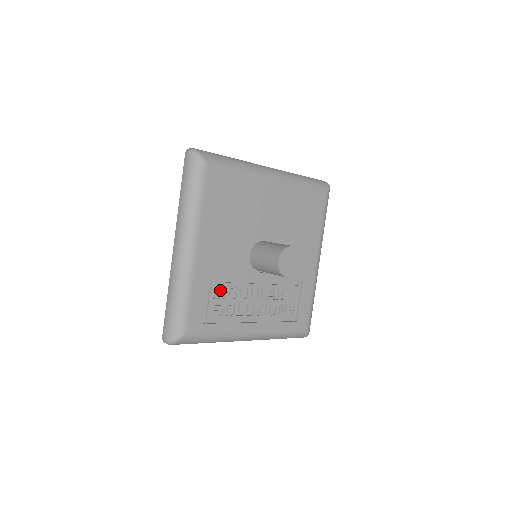
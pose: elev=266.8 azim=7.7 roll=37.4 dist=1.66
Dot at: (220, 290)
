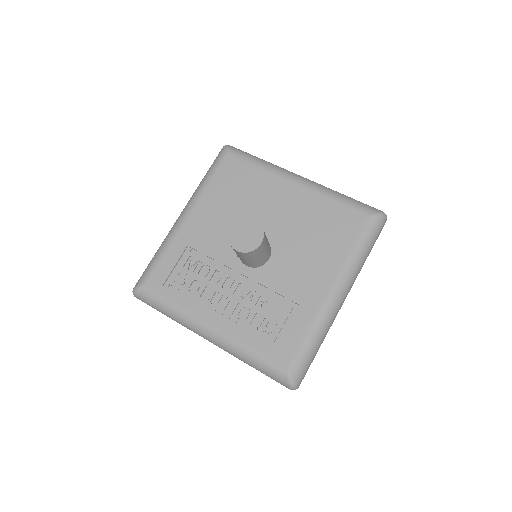
Dot at: (194, 263)
